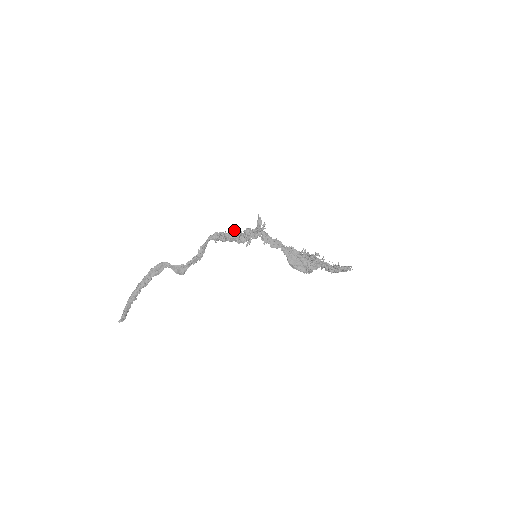
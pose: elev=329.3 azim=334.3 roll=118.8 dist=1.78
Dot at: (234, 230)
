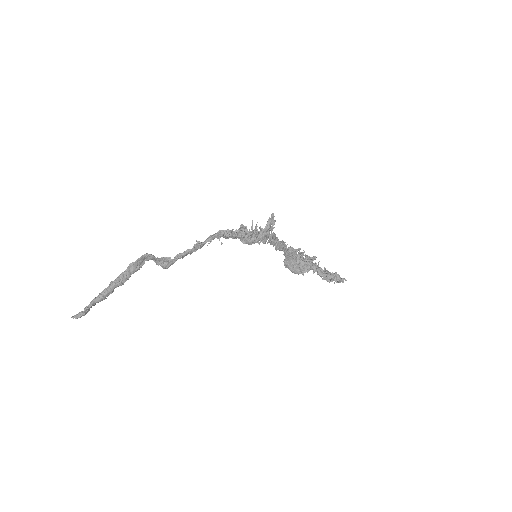
Dot at: (243, 229)
